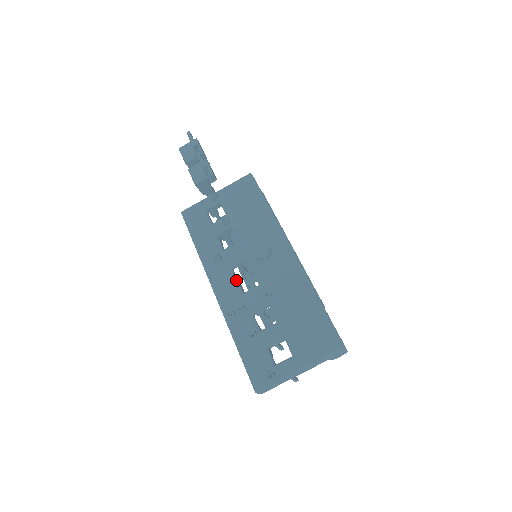
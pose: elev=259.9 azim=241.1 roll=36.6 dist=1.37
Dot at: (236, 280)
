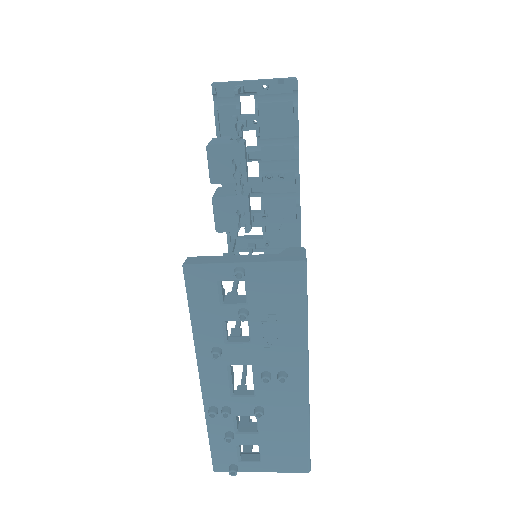
Dot at: (230, 379)
